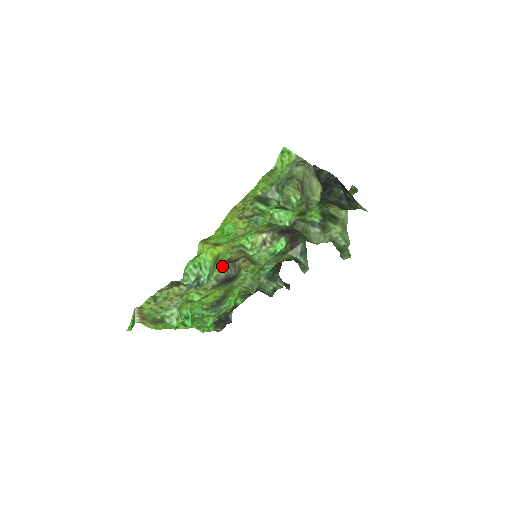
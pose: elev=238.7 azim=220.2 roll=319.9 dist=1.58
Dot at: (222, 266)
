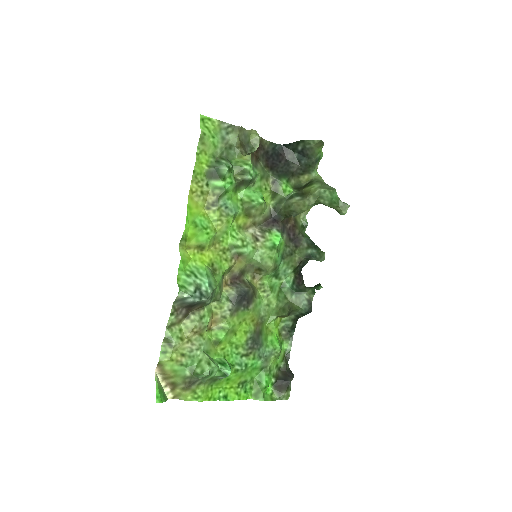
Dot at: (228, 285)
